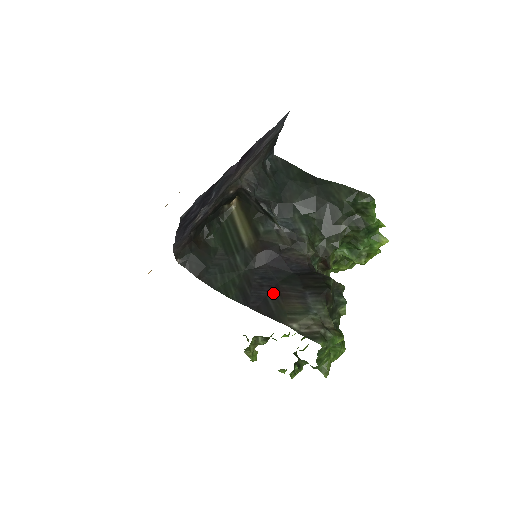
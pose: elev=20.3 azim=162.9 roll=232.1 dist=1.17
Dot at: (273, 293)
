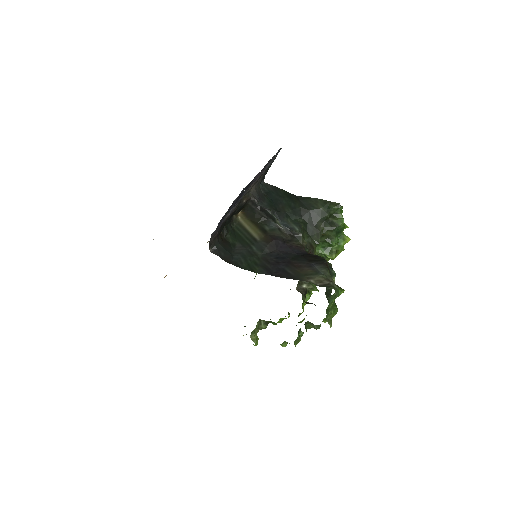
Dot at: (288, 266)
